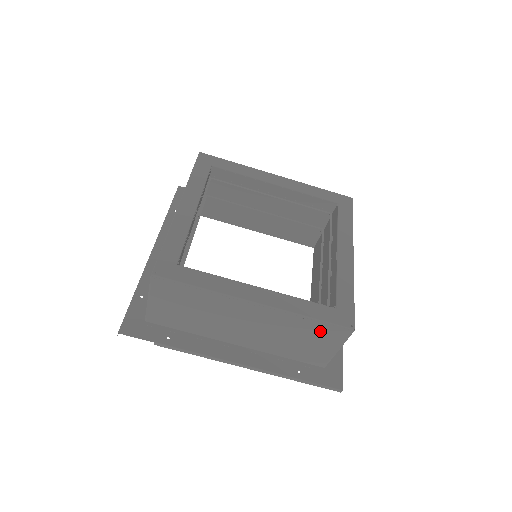
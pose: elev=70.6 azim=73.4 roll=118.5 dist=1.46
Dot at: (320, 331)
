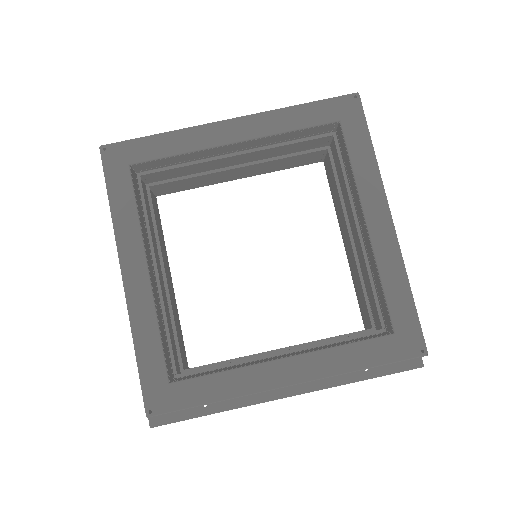
Dot at: occluded
